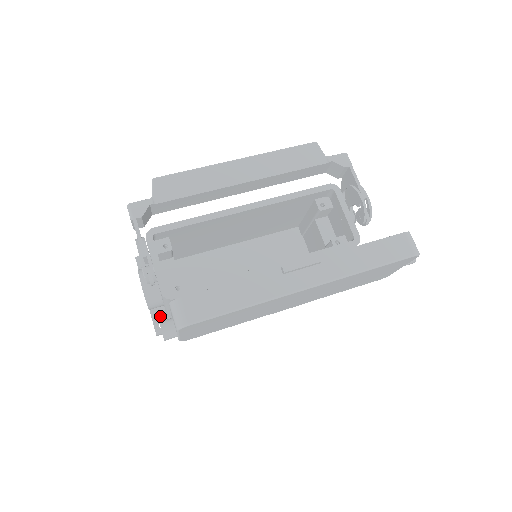
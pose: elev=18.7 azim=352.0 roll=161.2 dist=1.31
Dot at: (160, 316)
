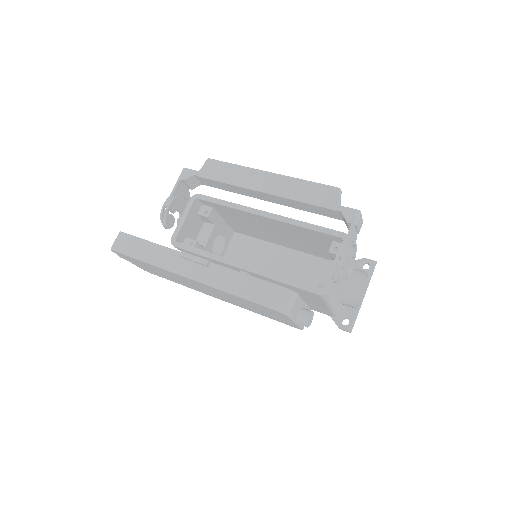
Dot at: occluded
